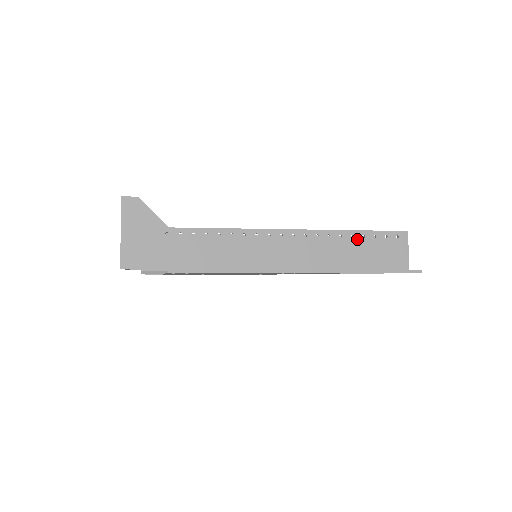
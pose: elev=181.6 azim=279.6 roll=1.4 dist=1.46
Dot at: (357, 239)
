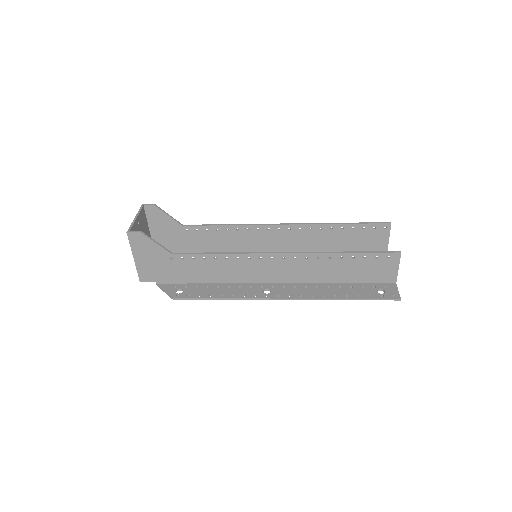
Dot at: (346, 260)
